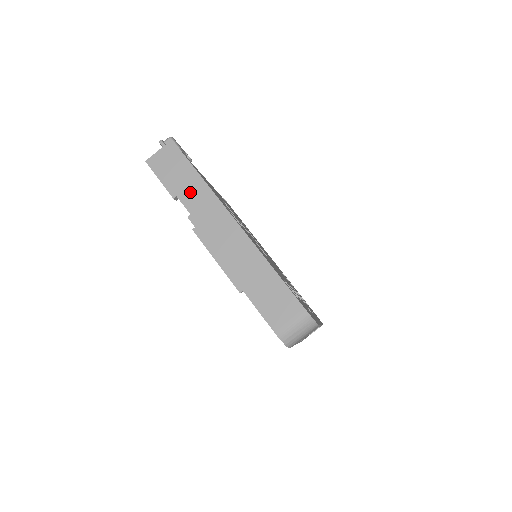
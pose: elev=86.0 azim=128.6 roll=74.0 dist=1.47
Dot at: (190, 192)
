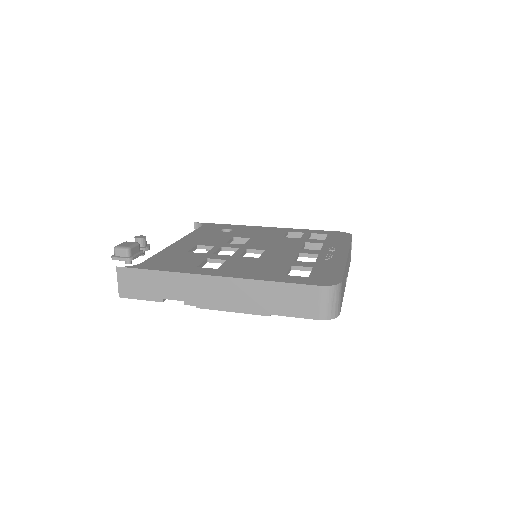
Dot at: (166, 288)
